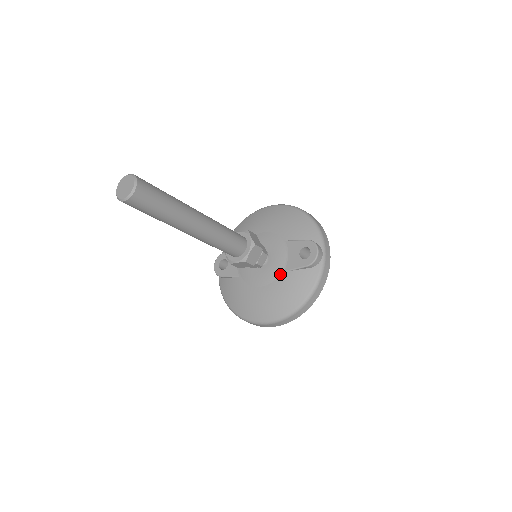
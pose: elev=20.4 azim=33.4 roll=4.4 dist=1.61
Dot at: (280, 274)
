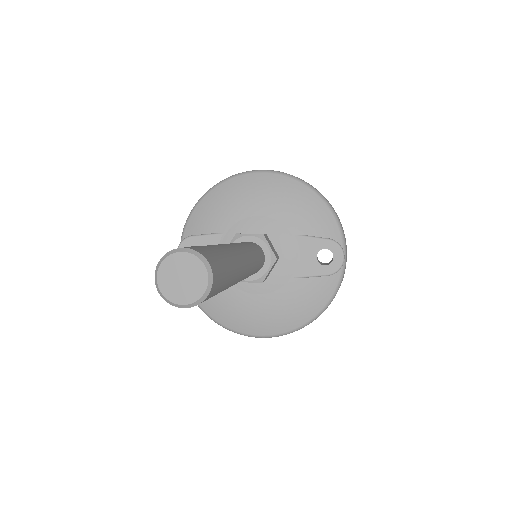
Dot at: (288, 281)
